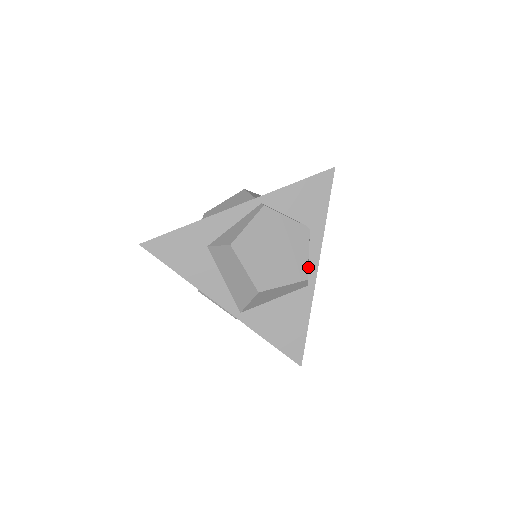
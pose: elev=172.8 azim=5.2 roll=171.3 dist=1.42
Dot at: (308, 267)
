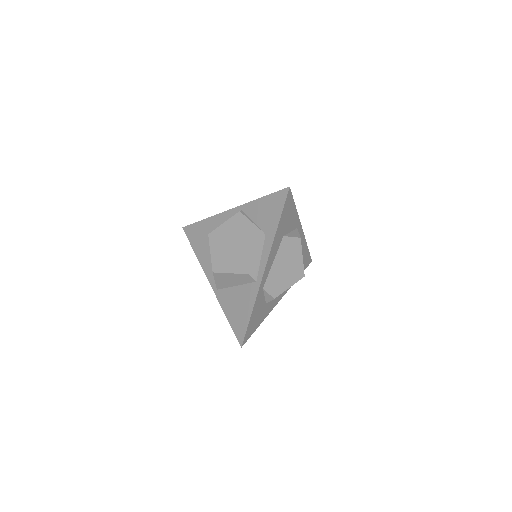
Dot at: (259, 266)
